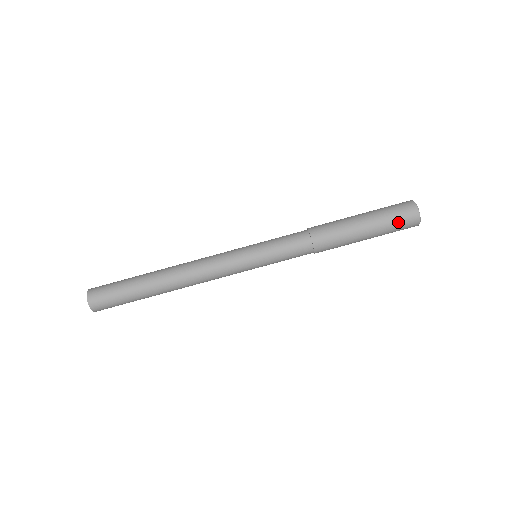
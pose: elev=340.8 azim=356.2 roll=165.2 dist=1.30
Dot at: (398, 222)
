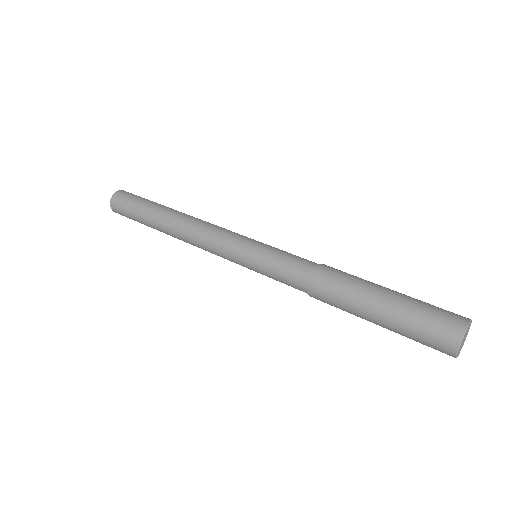
Dot at: (421, 342)
